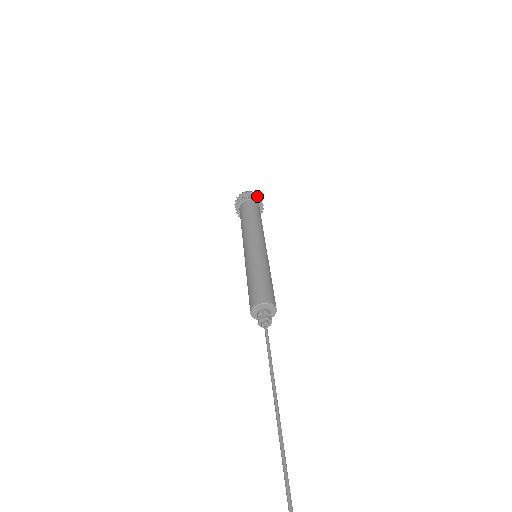
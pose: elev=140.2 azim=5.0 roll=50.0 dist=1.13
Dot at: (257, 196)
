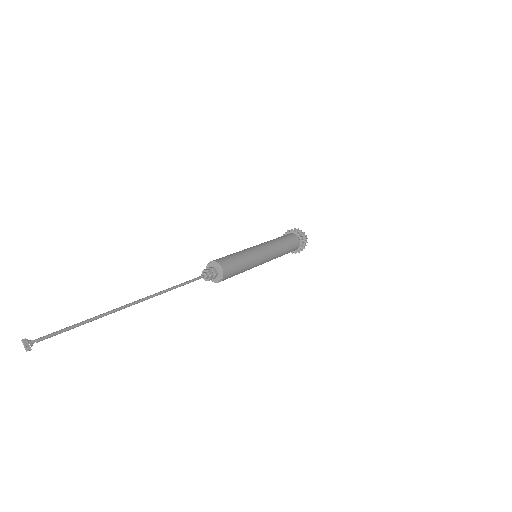
Dot at: (304, 236)
